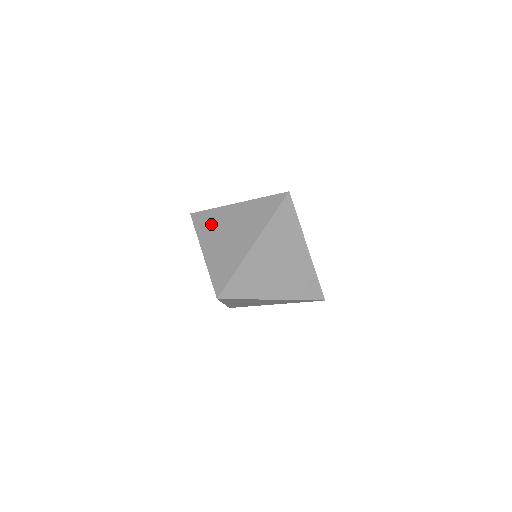
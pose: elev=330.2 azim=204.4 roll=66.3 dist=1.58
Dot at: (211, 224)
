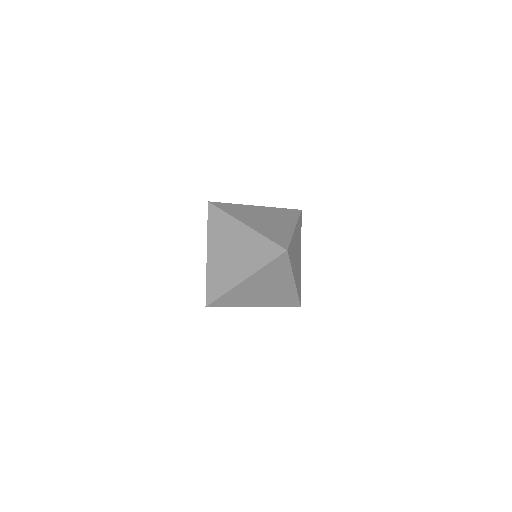
Dot at: (240, 211)
